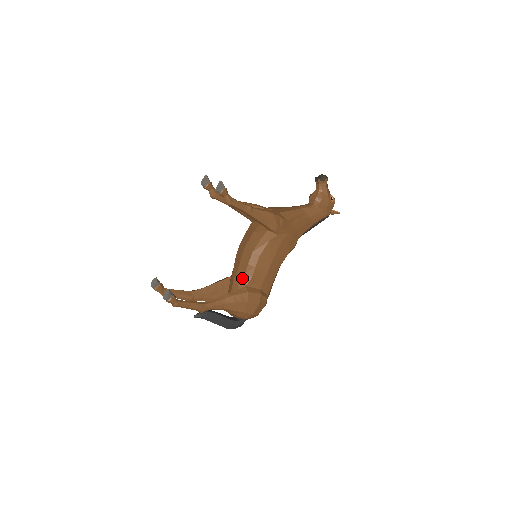
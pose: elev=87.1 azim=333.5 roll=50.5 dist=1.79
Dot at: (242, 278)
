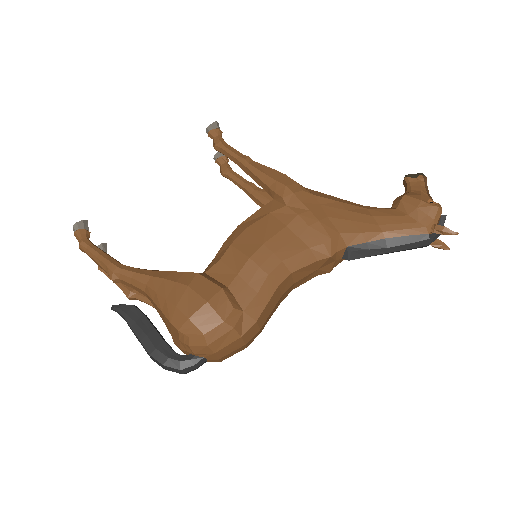
Dot at: (208, 265)
